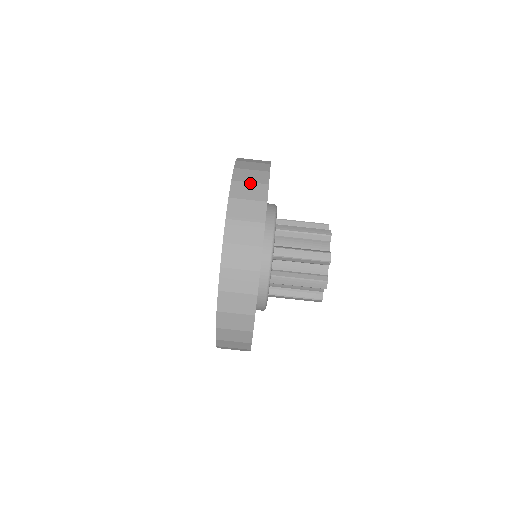
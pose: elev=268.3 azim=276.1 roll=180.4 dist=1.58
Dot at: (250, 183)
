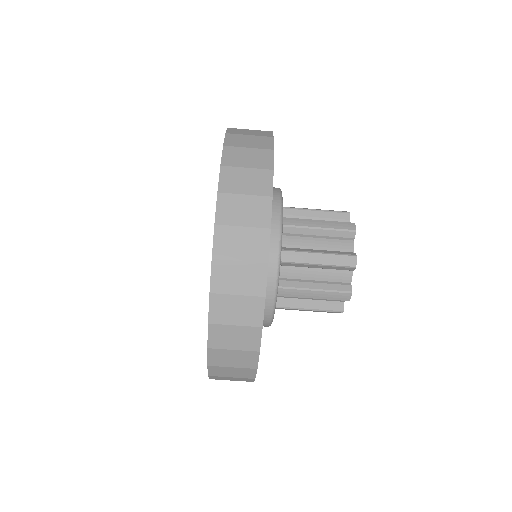
Dot at: (247, 169)
